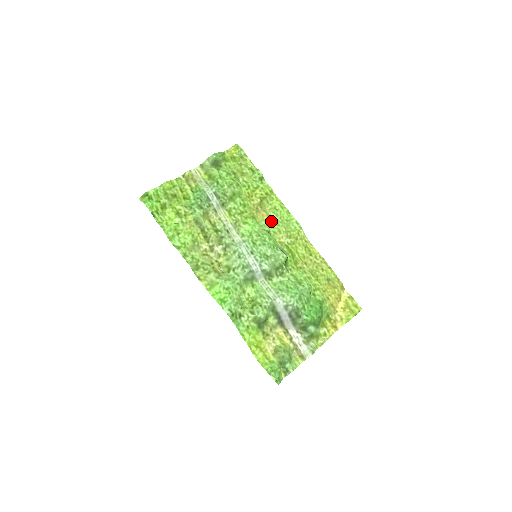
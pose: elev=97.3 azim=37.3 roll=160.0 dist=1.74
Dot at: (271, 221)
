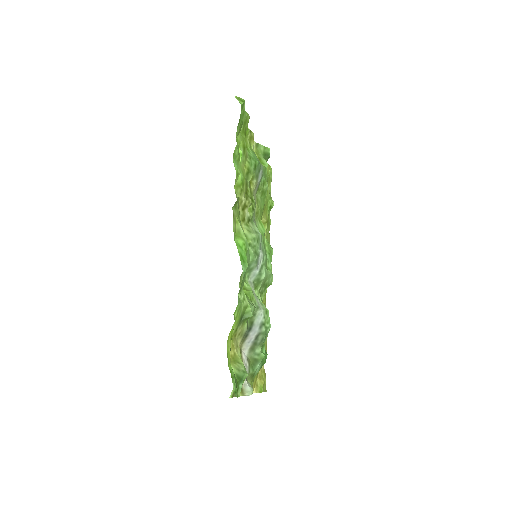
Dot at: occluded
